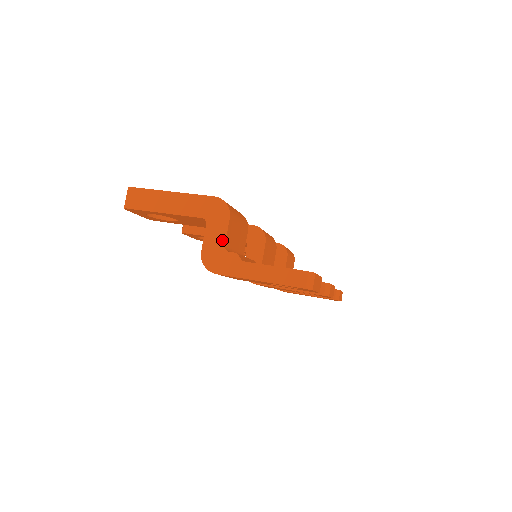
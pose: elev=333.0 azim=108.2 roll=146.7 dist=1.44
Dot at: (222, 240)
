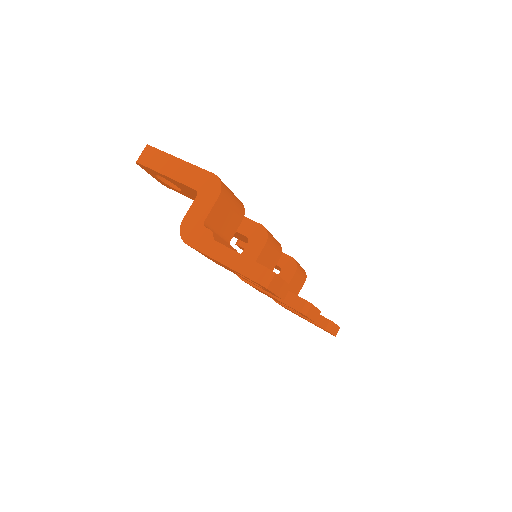
Dot at: (204, 215)
